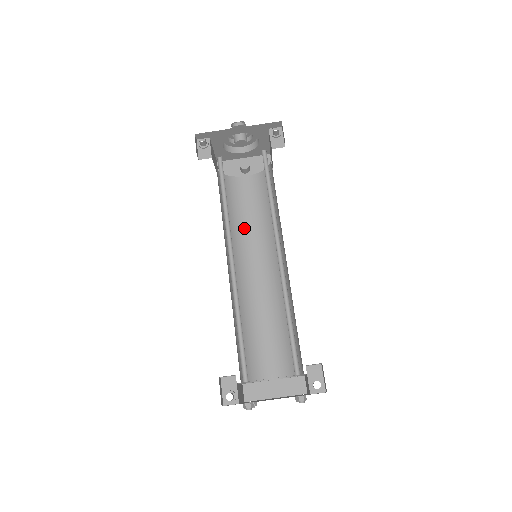
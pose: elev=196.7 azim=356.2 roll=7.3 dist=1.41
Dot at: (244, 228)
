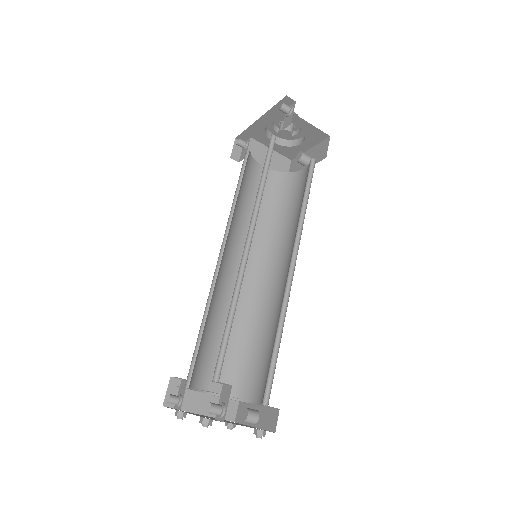
Dot at: (285, 228)
